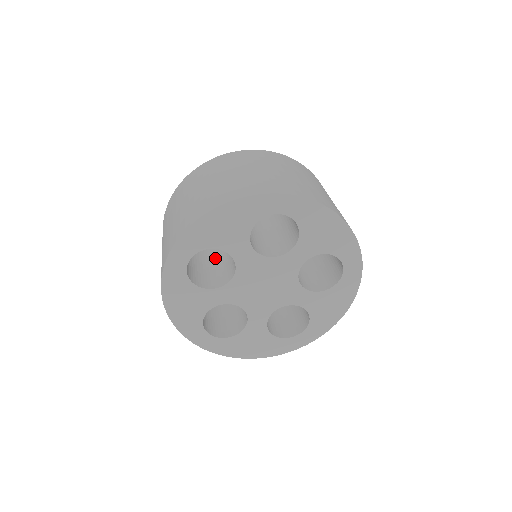
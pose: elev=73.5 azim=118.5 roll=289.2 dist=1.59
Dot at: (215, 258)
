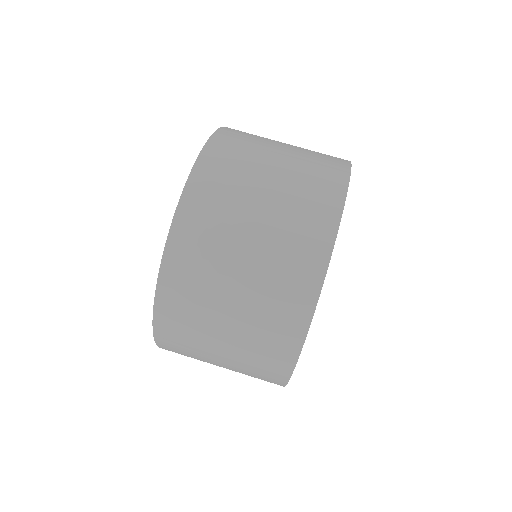
Dot at: occluded
